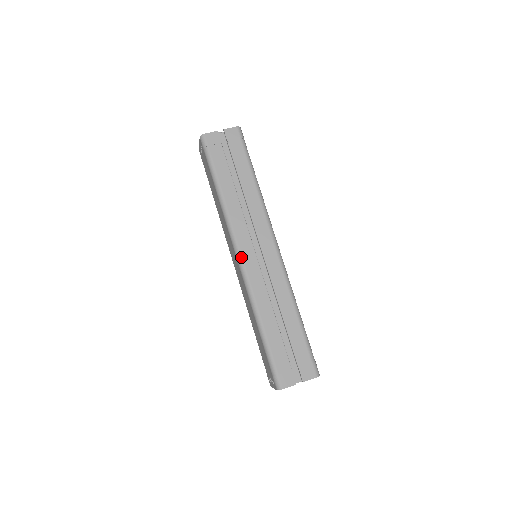
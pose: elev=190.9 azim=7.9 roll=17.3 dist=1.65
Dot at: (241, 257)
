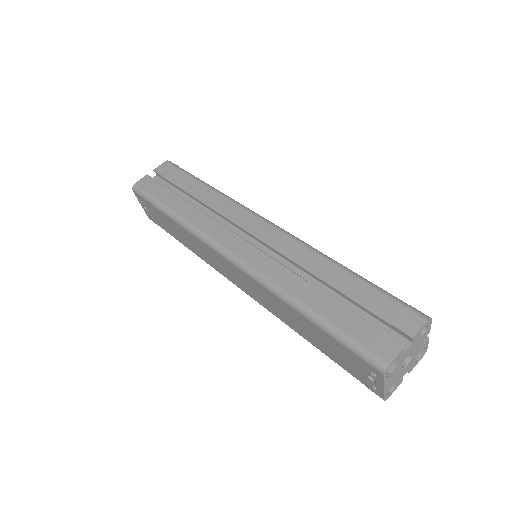
Dot at: (230, 253)
